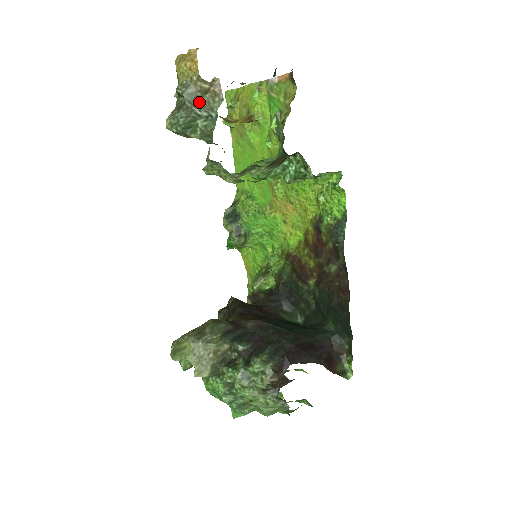
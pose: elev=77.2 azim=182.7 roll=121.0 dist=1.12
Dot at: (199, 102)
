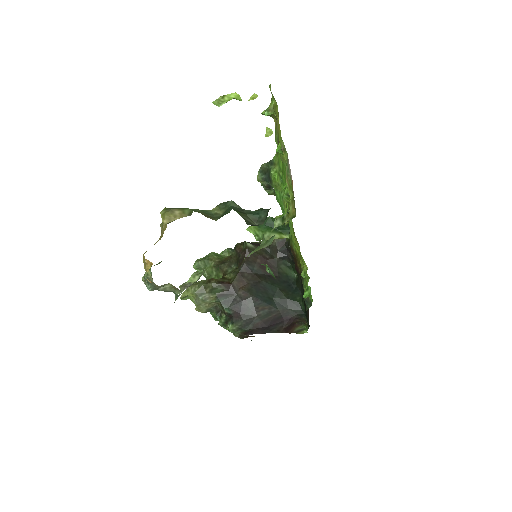
Dot at: (162, 289)
